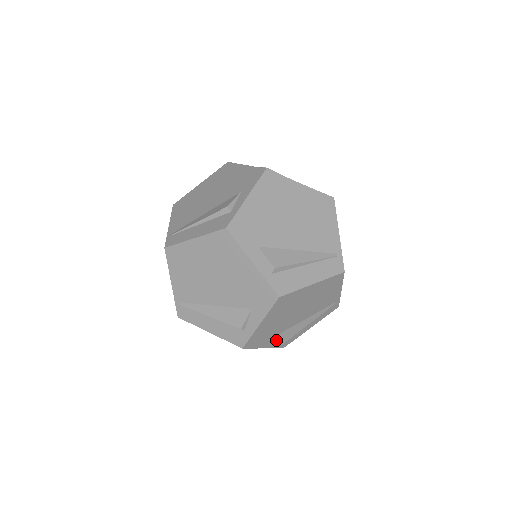
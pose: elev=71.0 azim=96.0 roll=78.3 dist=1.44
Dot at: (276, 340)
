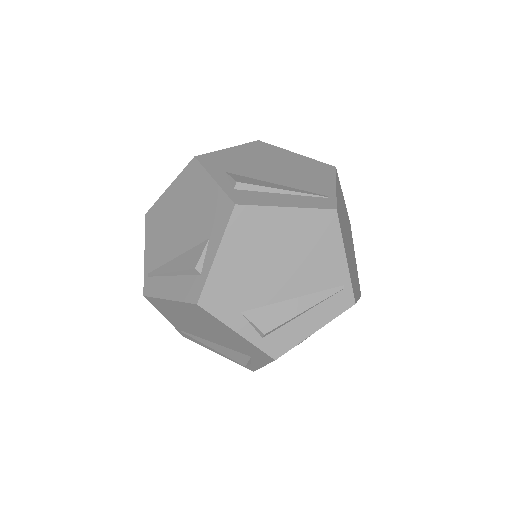
Dot at: occluded
